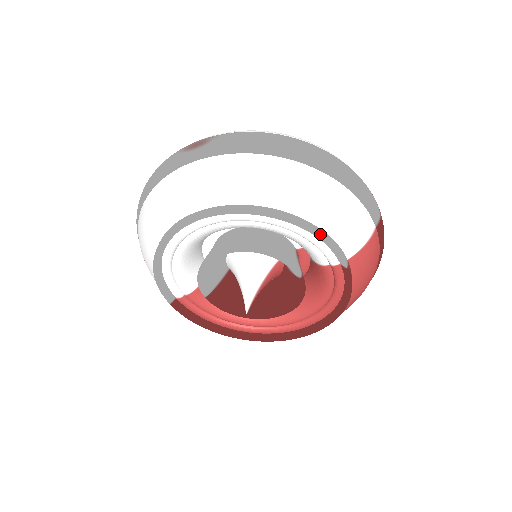
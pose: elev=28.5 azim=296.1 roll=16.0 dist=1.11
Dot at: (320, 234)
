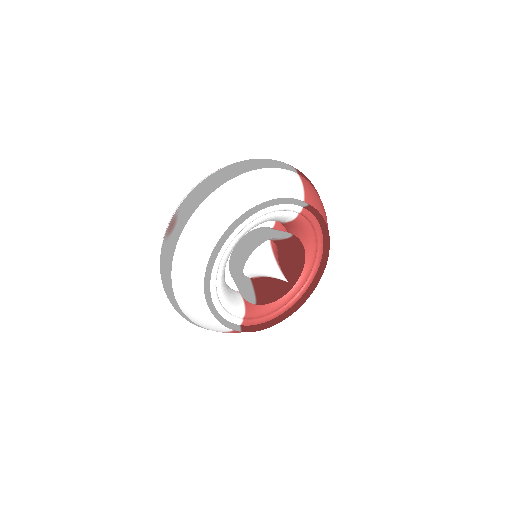
Dot at: (280, 200)
